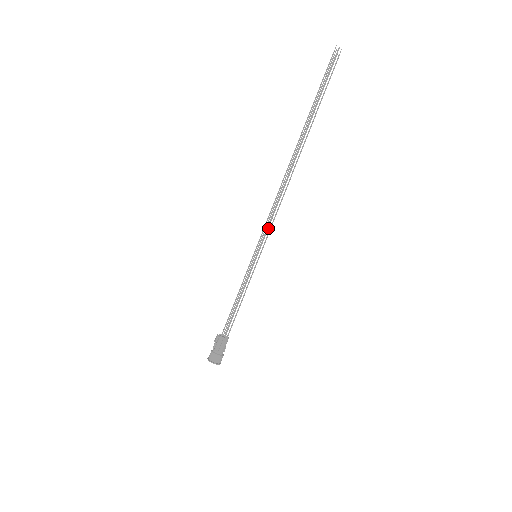
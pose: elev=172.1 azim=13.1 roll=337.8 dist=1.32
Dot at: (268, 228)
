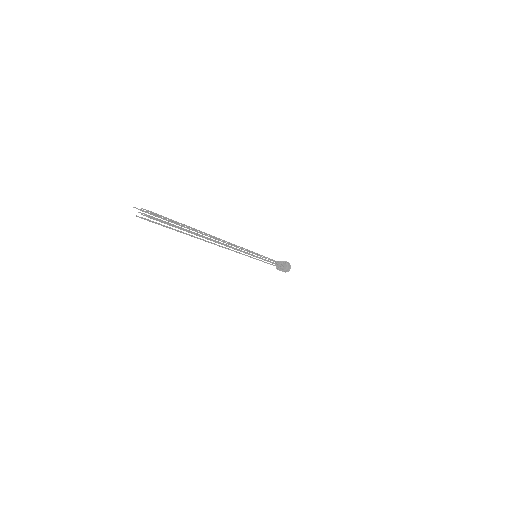
Dot at: (248, 254)
